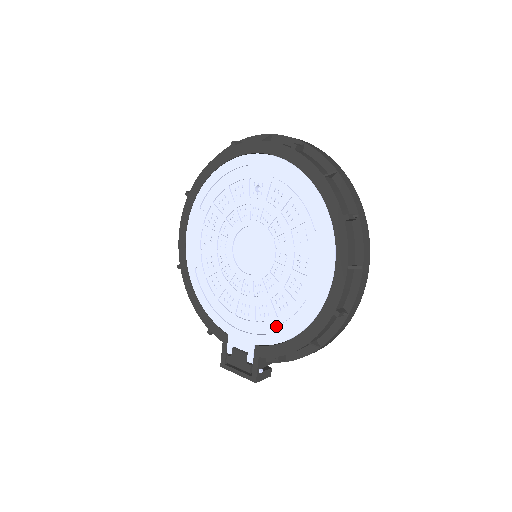
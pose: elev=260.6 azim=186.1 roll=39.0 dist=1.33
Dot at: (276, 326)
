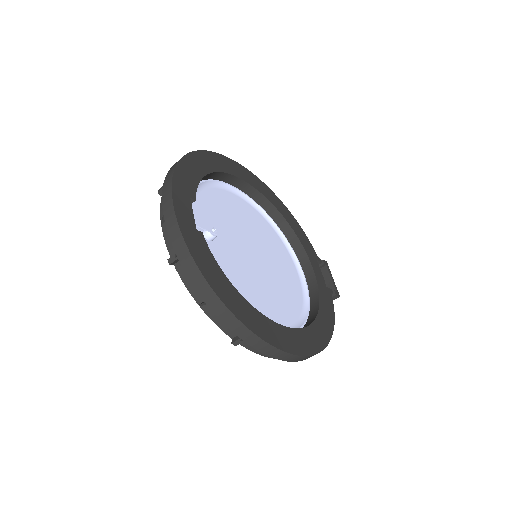
Dot at: occluded
